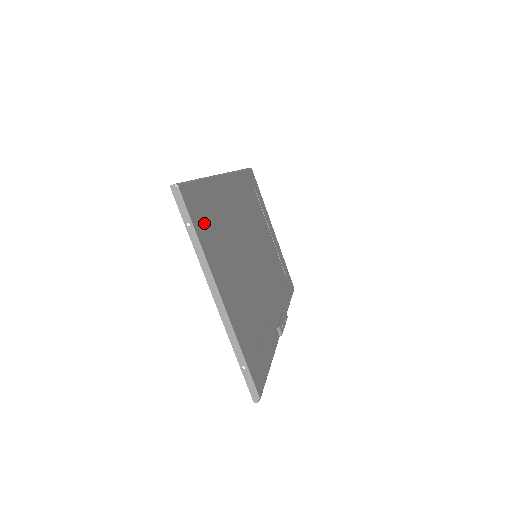
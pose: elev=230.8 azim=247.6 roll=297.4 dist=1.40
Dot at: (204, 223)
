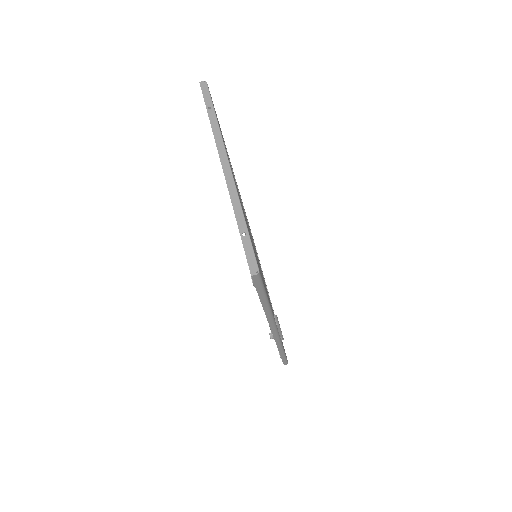
Dot at: occluded
